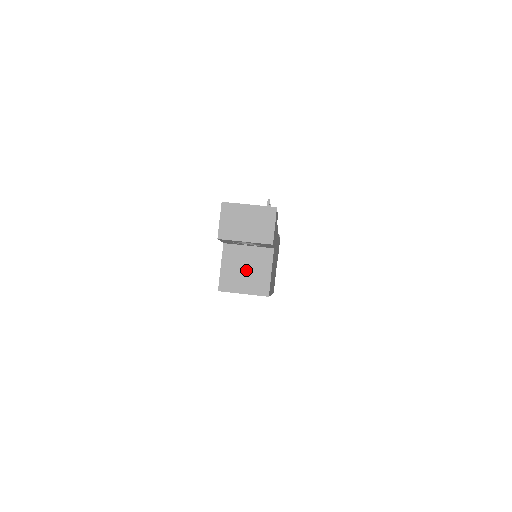
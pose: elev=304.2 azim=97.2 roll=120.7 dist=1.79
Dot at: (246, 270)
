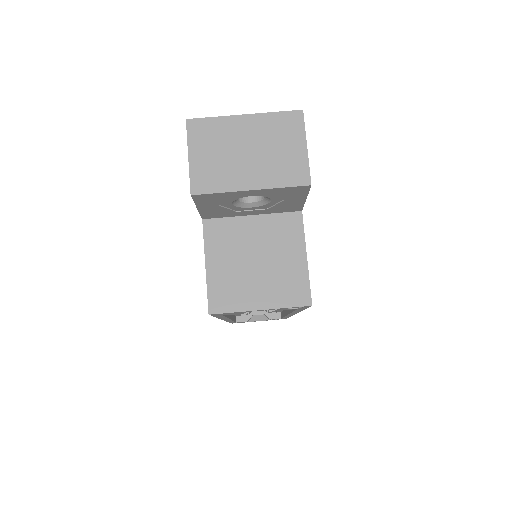
Dot at: (256, 262)
